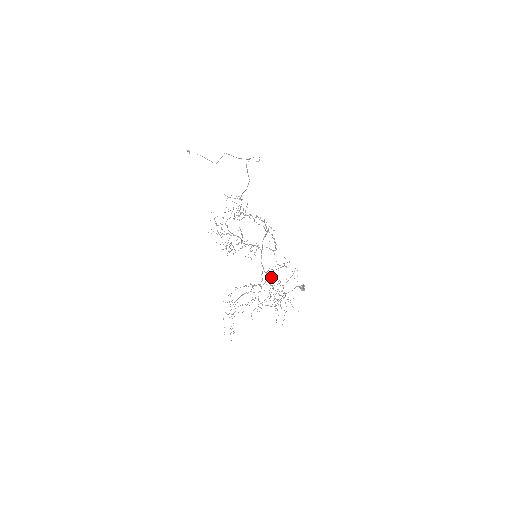
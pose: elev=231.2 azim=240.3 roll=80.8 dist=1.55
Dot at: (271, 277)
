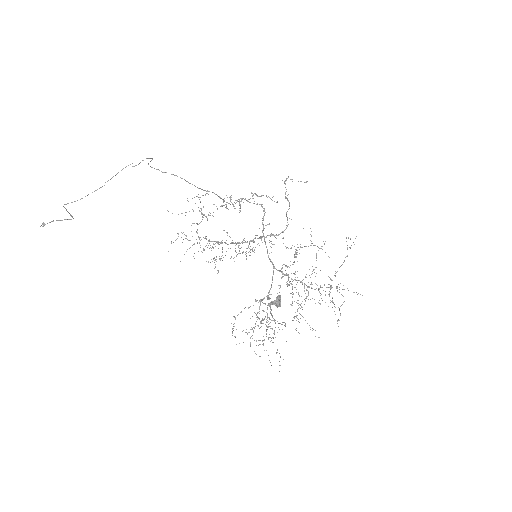
Dot at: (286, 275)
